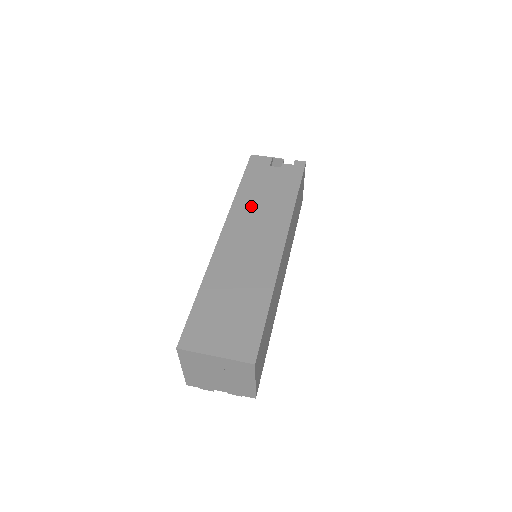
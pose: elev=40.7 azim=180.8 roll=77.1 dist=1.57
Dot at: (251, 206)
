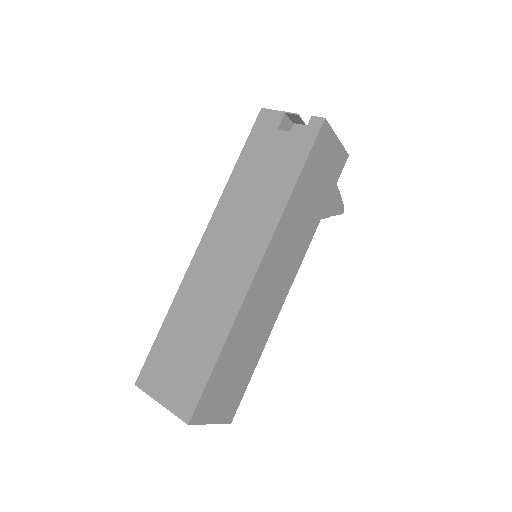
Dot at: (238, 202)
